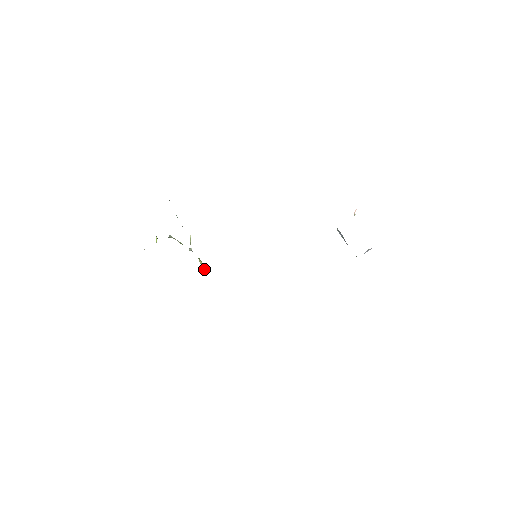
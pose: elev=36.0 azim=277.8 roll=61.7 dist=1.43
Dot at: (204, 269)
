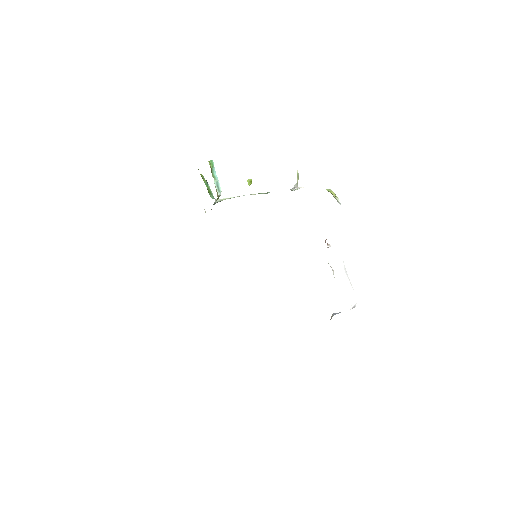
Dot at: (338, 201)
